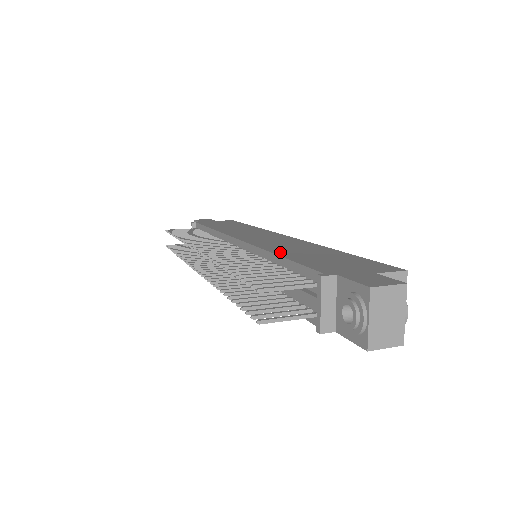
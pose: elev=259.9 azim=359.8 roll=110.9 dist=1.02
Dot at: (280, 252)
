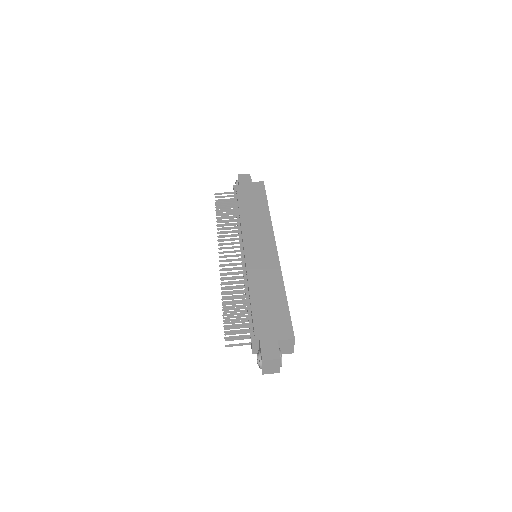
Dot at: (253, 290)
